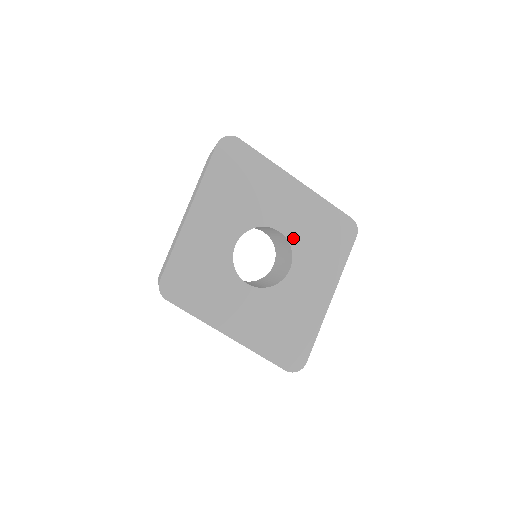
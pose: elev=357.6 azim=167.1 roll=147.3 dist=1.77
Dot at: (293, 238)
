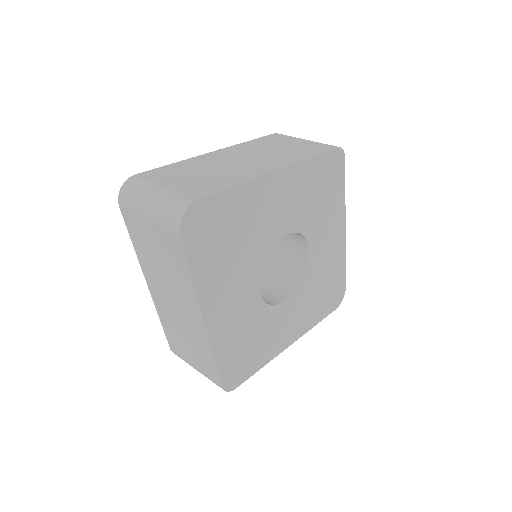
Dot at: (300, 225)
